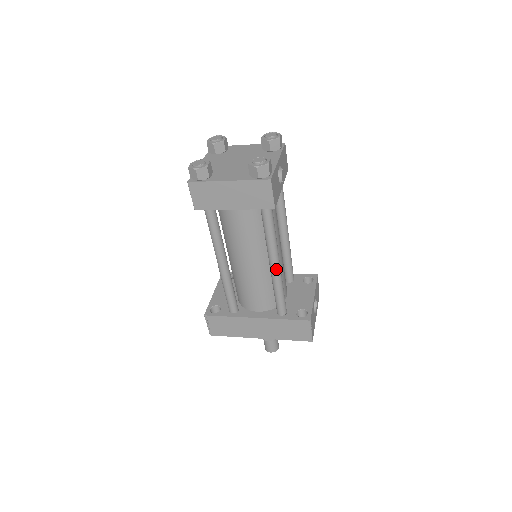
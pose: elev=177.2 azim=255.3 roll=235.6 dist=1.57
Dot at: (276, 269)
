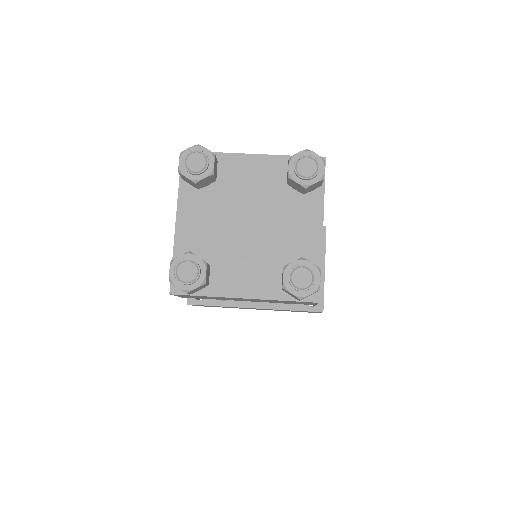
Dot at: occluded
